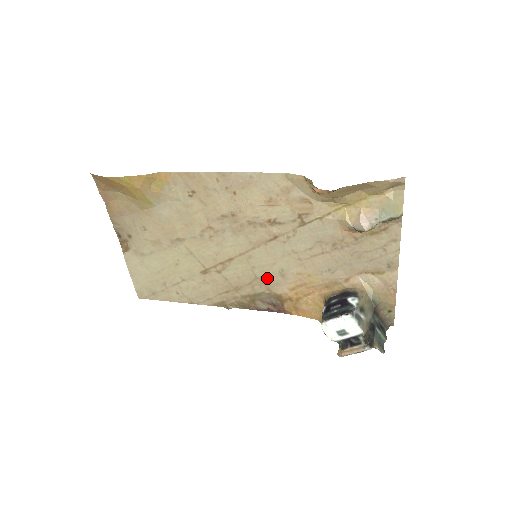
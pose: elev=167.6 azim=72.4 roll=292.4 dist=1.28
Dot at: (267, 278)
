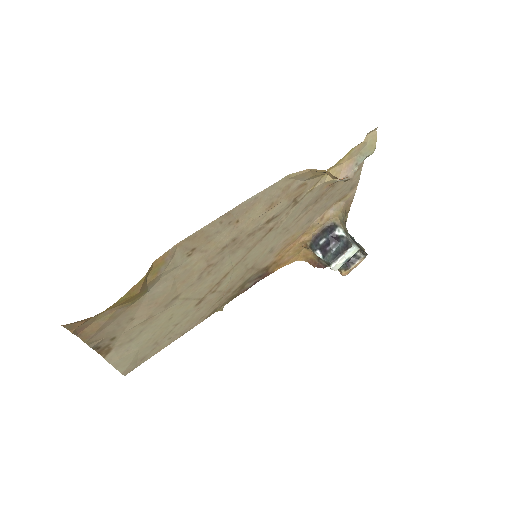
Dot at: (257, 263)
